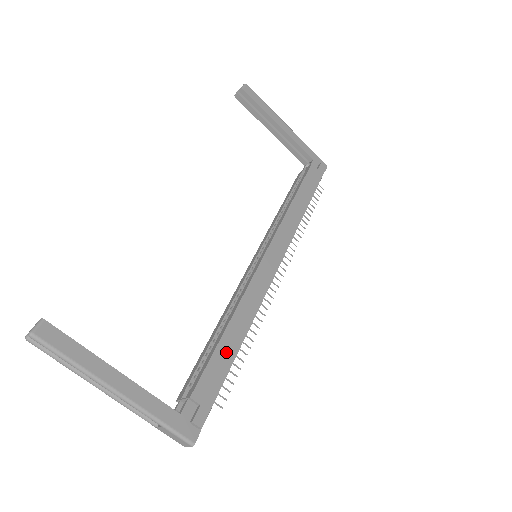
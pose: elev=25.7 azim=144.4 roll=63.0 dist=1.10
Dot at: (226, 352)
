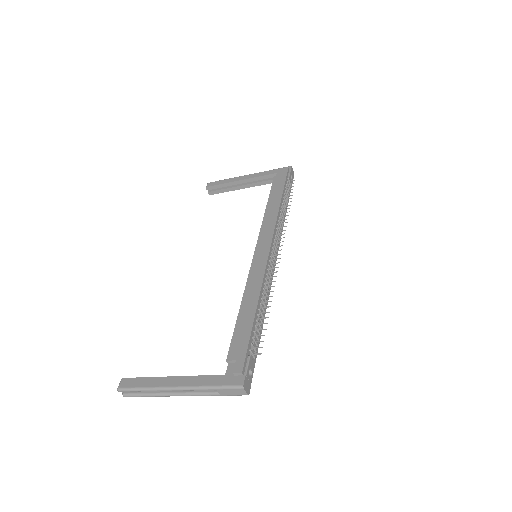
Dot at: (245, 320)
